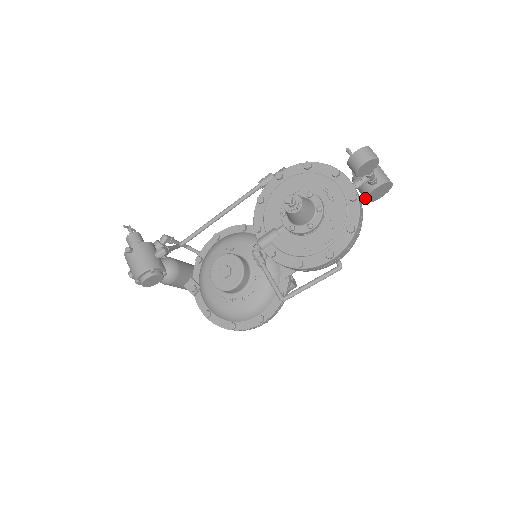
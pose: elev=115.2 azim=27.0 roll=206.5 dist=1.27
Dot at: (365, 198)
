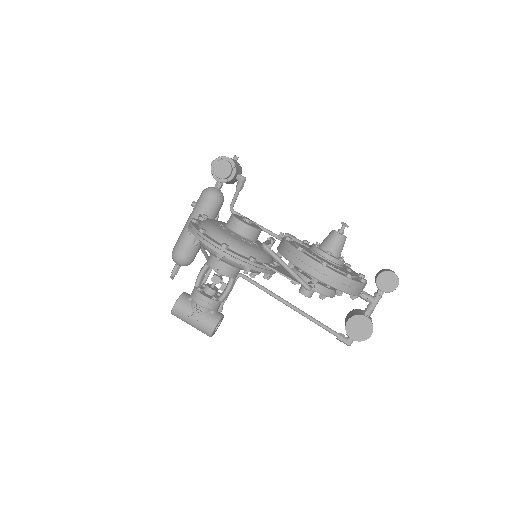
Dot at: (350, 317)
